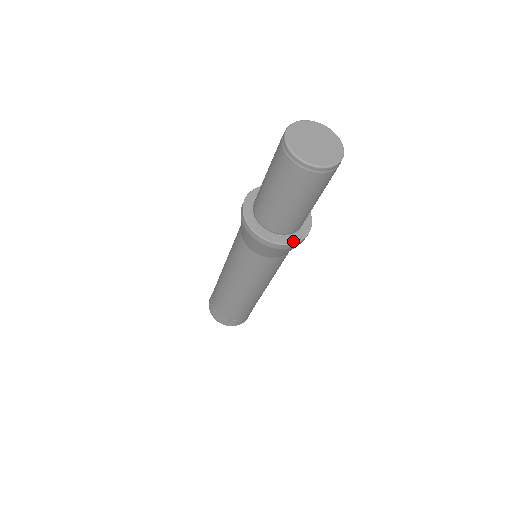
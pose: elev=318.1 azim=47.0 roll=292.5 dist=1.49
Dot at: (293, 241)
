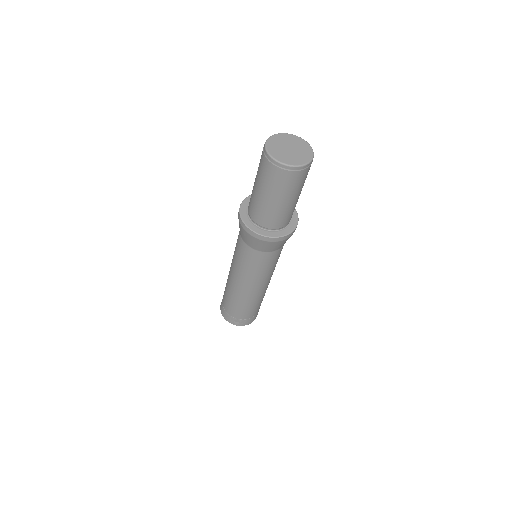
Dot at: (277, 235)
